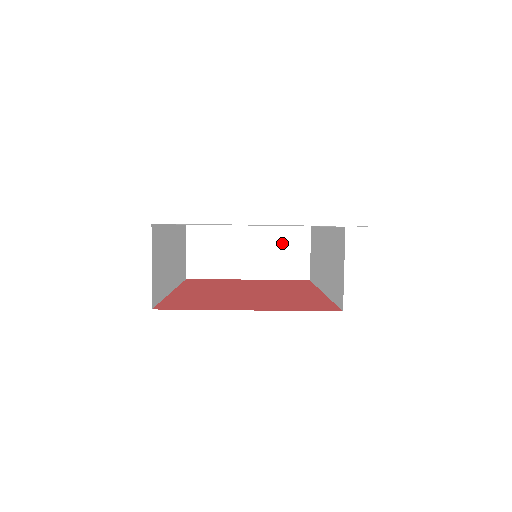
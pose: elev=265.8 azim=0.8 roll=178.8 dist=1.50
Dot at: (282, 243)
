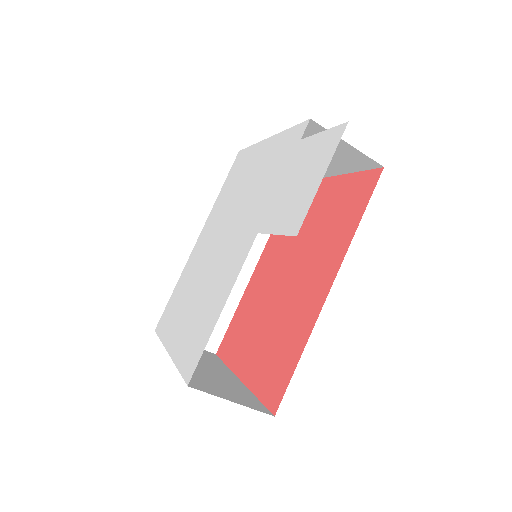
Dot at: occluded
